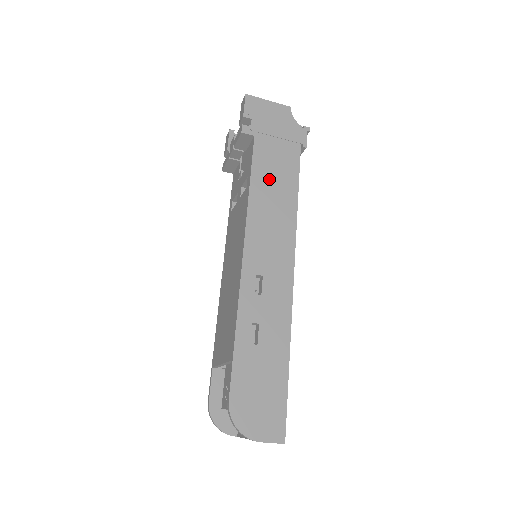
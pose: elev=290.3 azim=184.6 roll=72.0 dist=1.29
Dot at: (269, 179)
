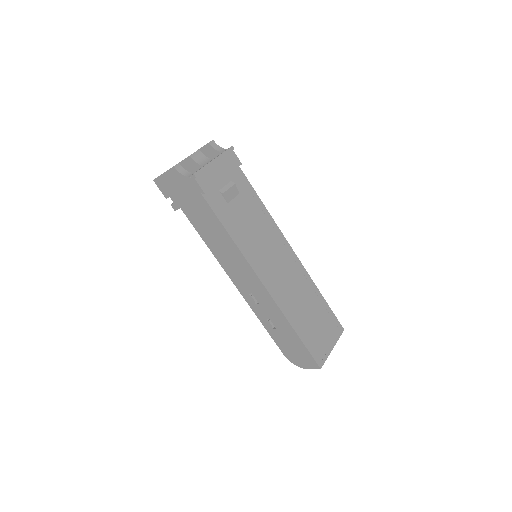
Dot at: (209, 233)
